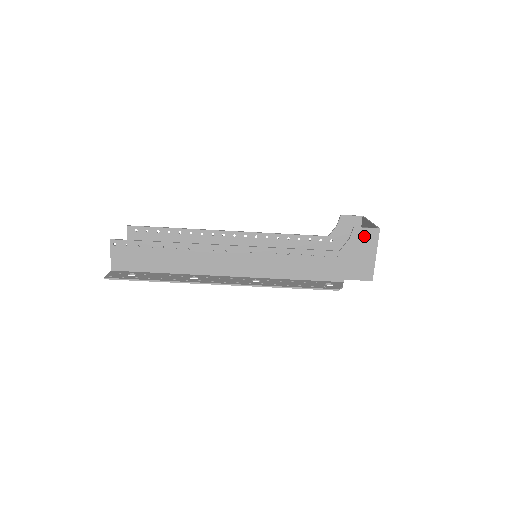
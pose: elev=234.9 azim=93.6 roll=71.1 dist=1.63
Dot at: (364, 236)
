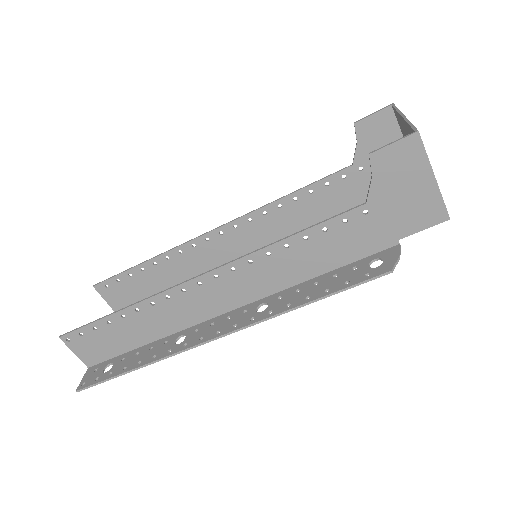
Dot at: (396, 159)
